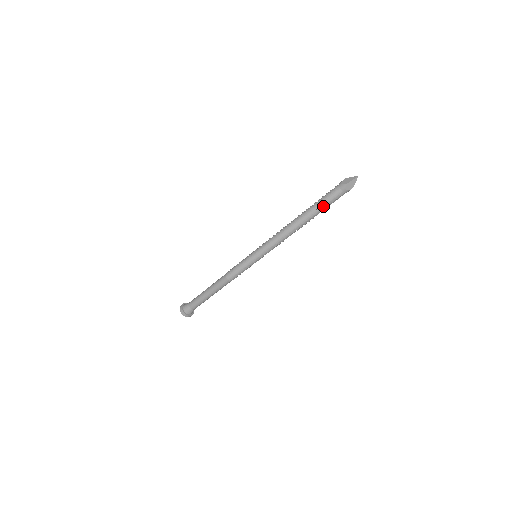
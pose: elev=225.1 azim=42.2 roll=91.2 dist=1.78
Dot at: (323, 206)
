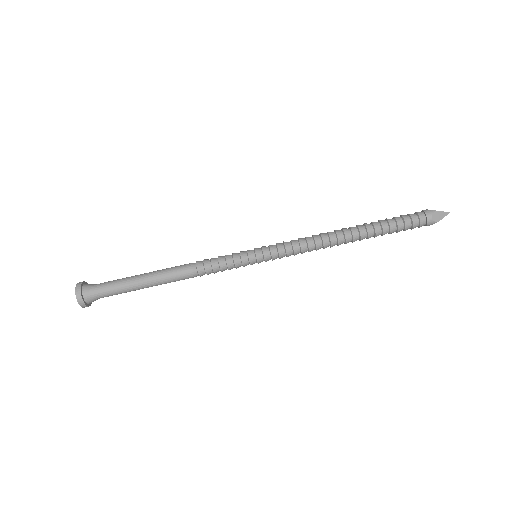
Dot at: (392, 225)
